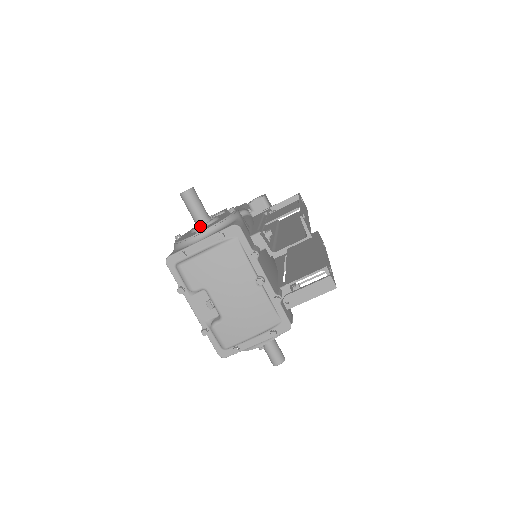
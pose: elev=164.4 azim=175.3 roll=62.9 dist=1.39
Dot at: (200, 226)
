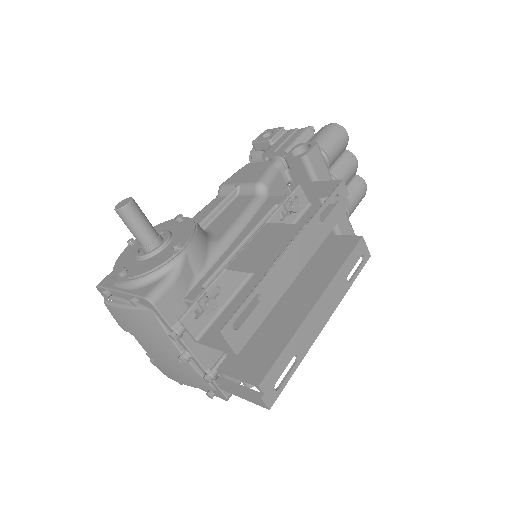
Dot at: (137, 256)
